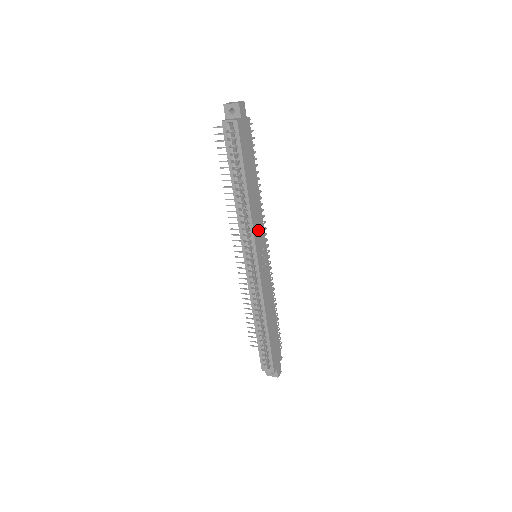
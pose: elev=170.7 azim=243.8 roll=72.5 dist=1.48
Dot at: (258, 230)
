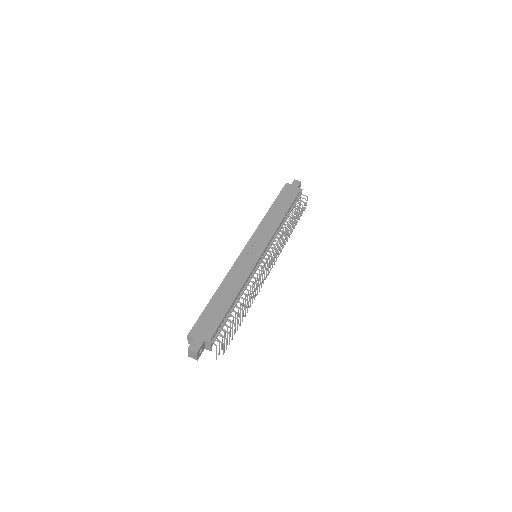
Dot at: (263, 233)
